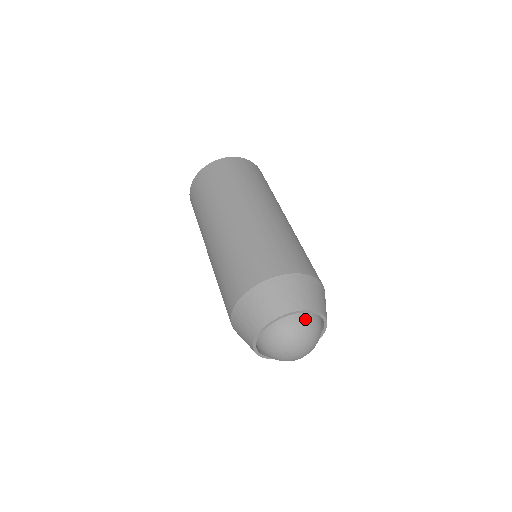
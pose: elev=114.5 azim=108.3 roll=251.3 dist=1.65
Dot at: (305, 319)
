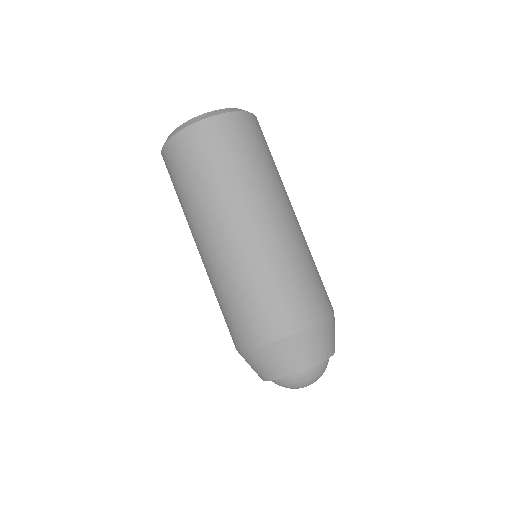
Dot at: (309, 372)
